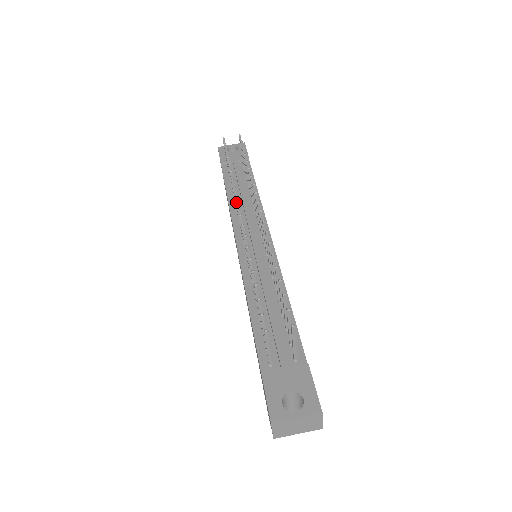
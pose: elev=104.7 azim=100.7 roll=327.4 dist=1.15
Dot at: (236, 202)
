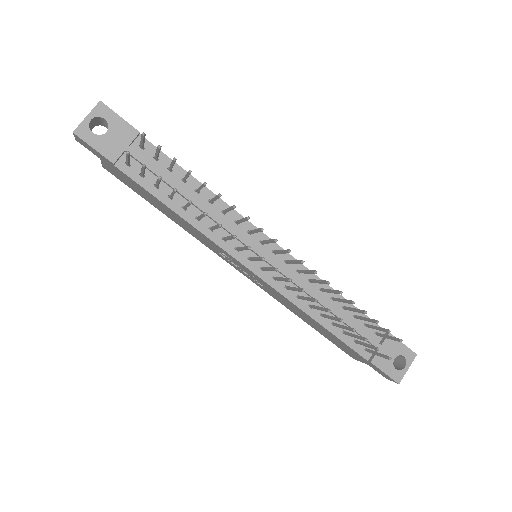
Dot at: occluded
